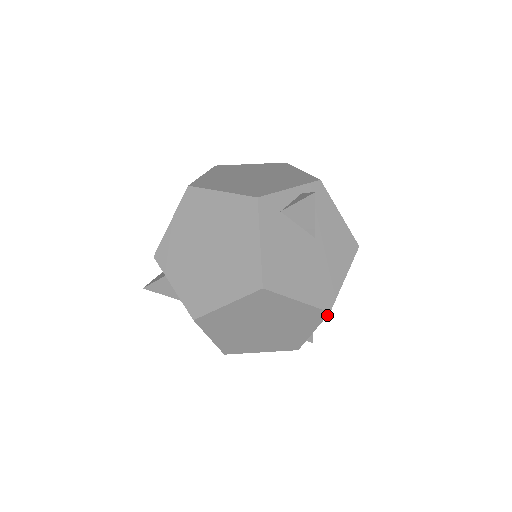
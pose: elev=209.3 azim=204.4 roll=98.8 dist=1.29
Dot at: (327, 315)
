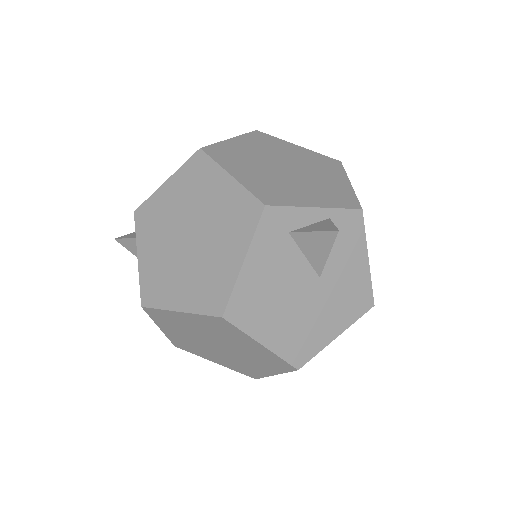
Dot at: (294, 370)
